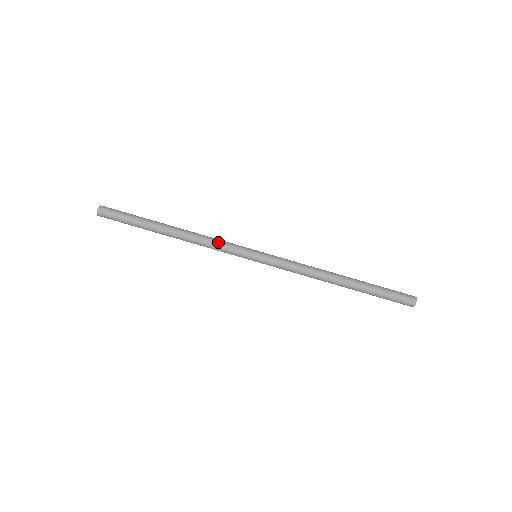
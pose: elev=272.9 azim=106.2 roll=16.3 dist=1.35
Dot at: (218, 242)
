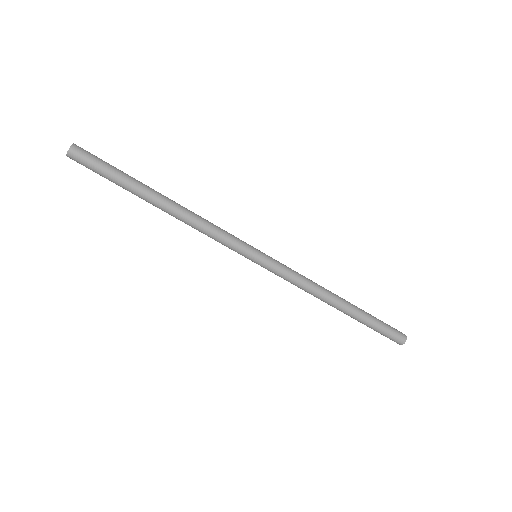
Dot at: (216, 233)
